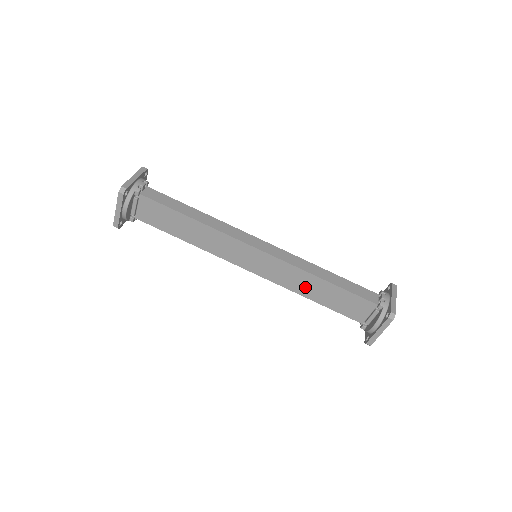
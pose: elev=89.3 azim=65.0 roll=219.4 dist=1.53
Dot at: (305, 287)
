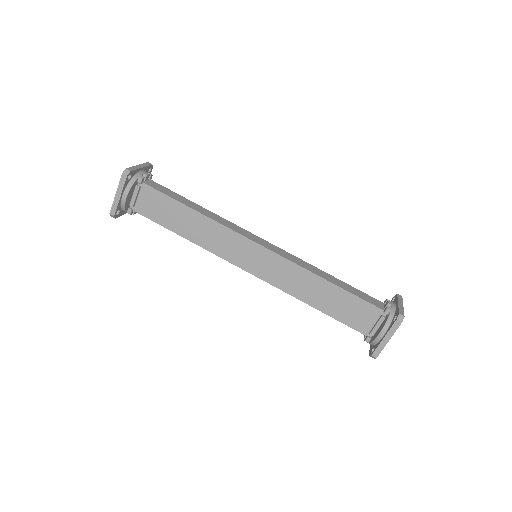
Dot at: (306, 290)
